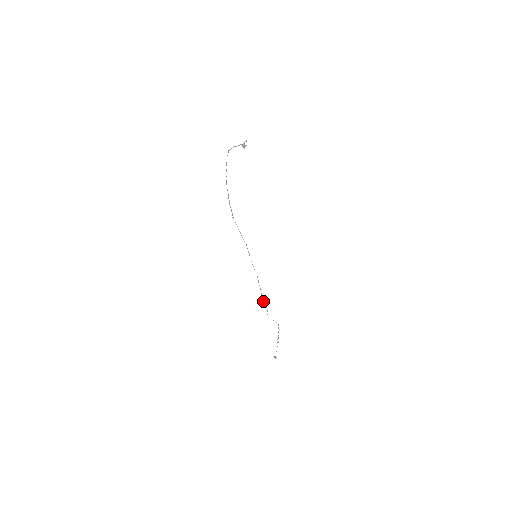
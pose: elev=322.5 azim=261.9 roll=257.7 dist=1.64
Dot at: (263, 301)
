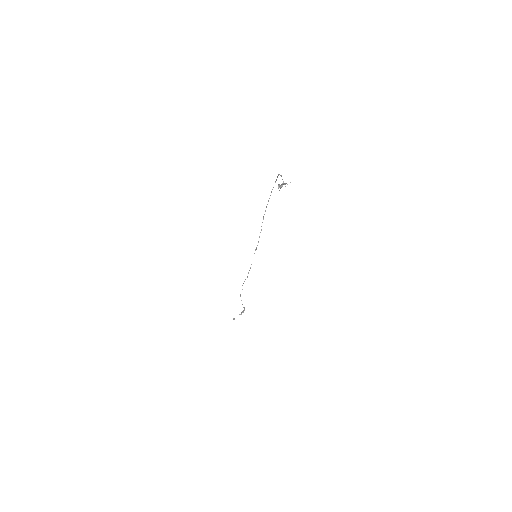
Dot at: occluded
